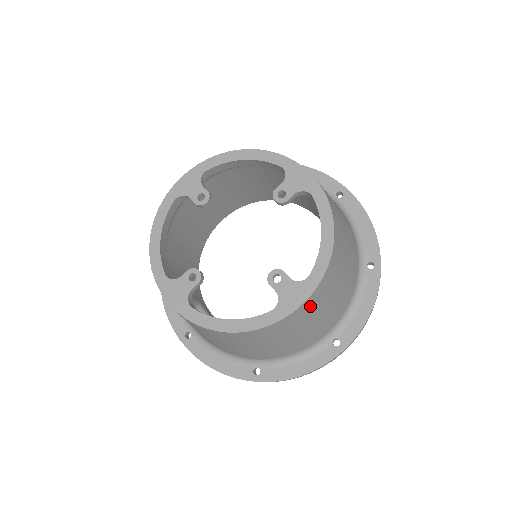
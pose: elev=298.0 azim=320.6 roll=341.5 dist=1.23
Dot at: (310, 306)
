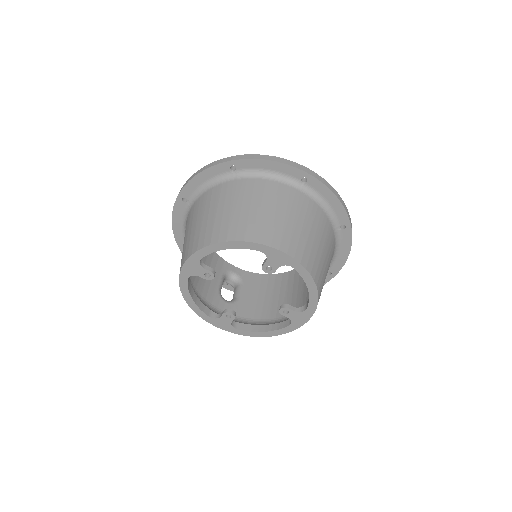
Dot at: occluded
